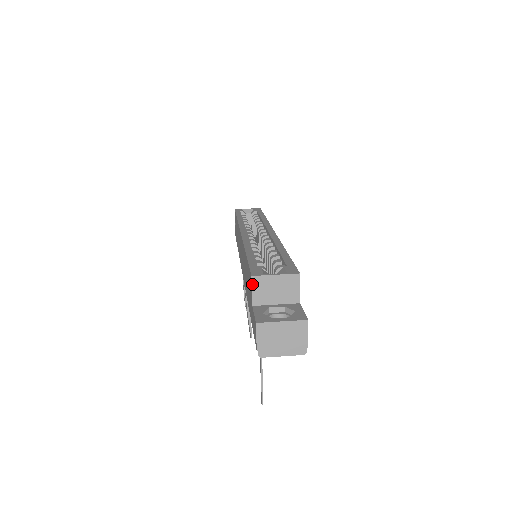
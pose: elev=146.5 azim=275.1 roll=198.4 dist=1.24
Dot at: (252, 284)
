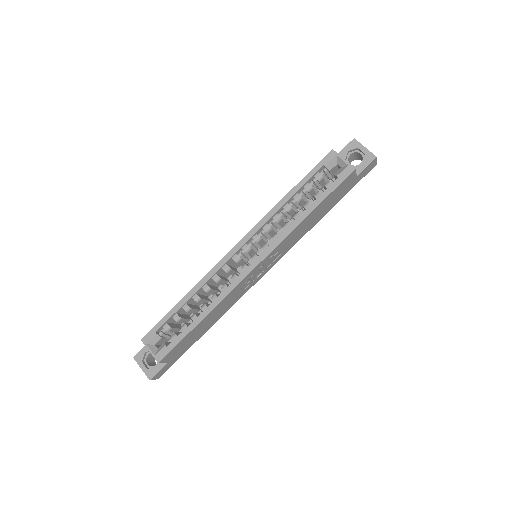
Dot at: (144, 340)
